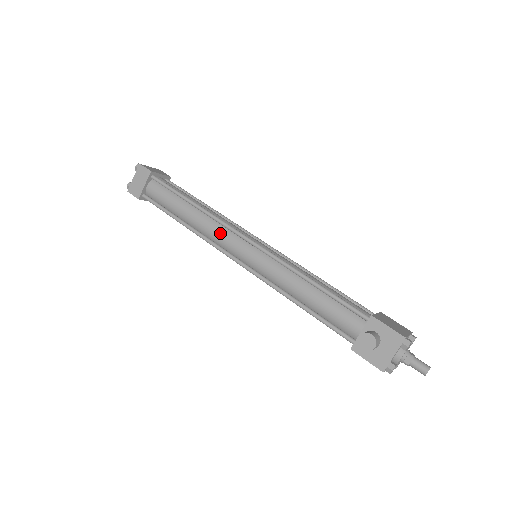
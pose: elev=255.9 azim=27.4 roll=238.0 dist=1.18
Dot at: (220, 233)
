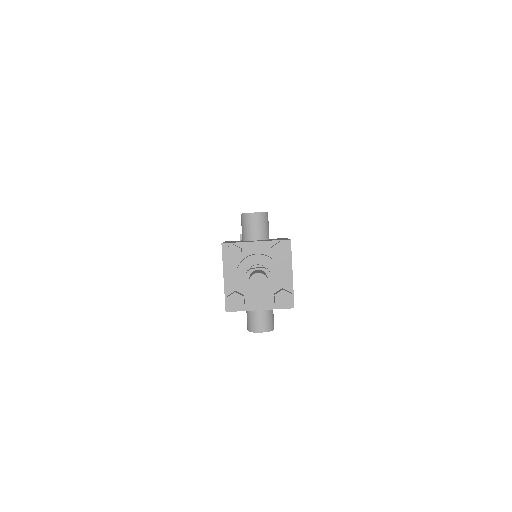
Dot at: occluded
